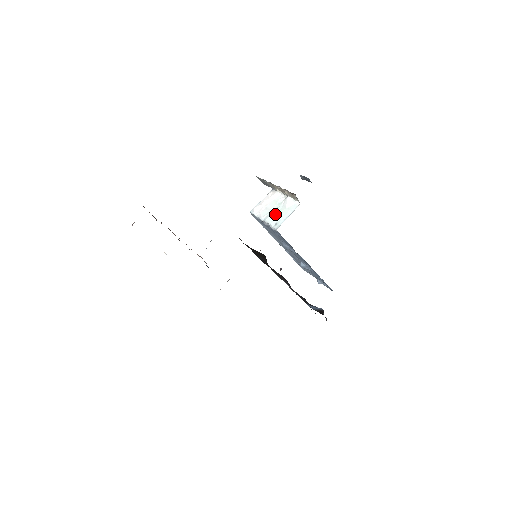
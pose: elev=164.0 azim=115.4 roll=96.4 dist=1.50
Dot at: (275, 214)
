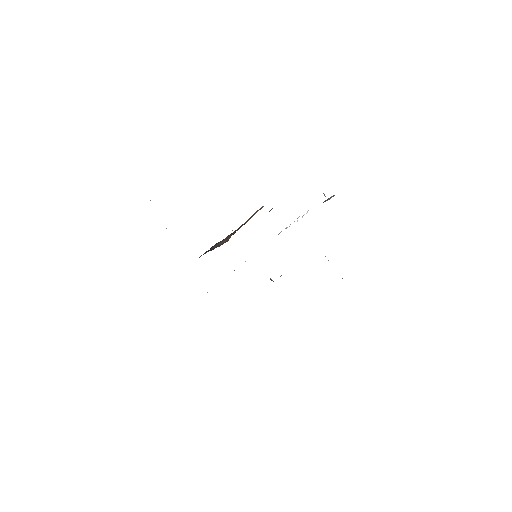
Dot at: occluded
